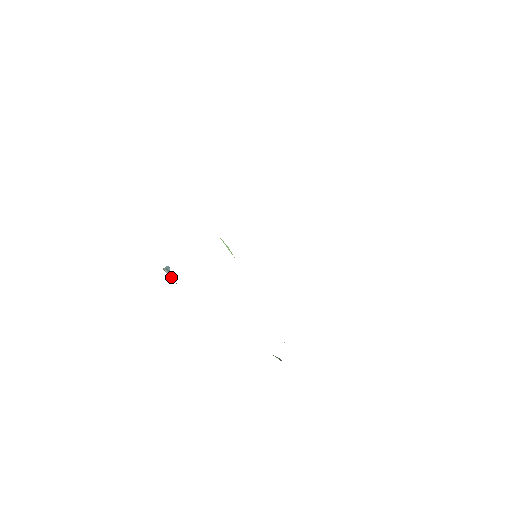
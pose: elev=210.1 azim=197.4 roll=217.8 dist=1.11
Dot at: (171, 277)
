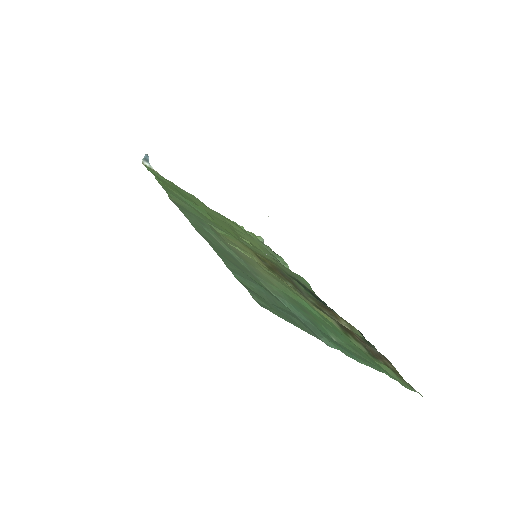
Dot at: (152, 168)
